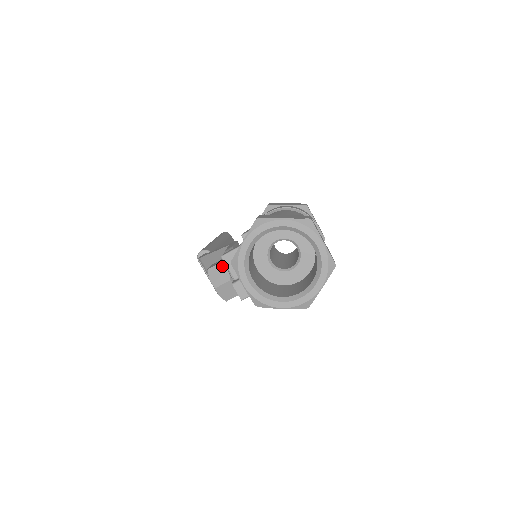
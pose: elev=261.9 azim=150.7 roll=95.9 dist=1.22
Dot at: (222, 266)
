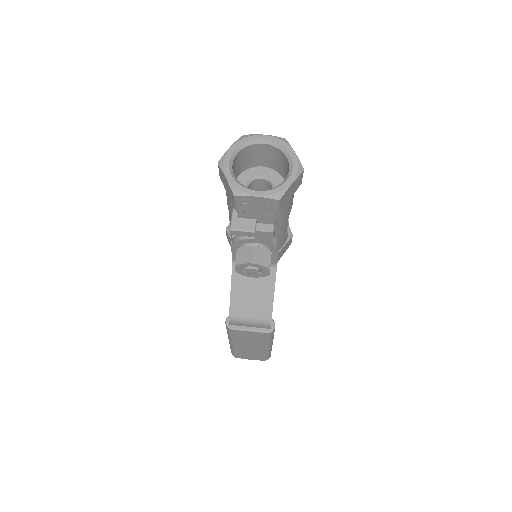
Dot at: (240, 250)
